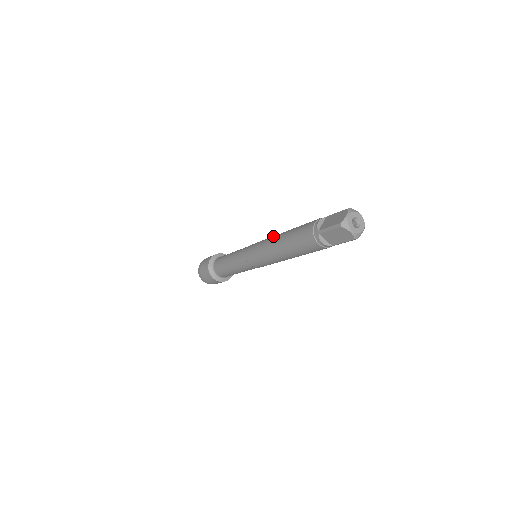
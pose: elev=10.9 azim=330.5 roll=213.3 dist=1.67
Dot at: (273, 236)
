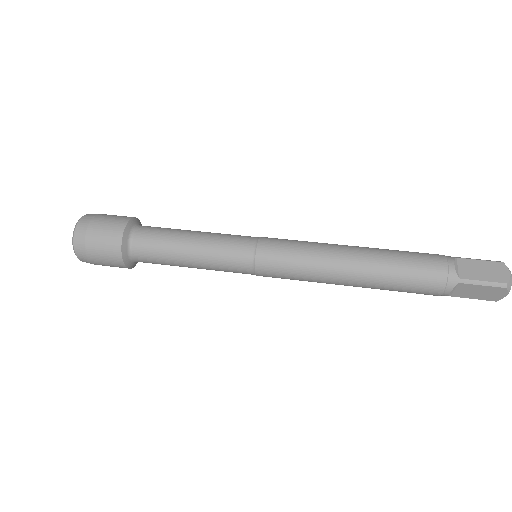
Dot at: (331, 246)
